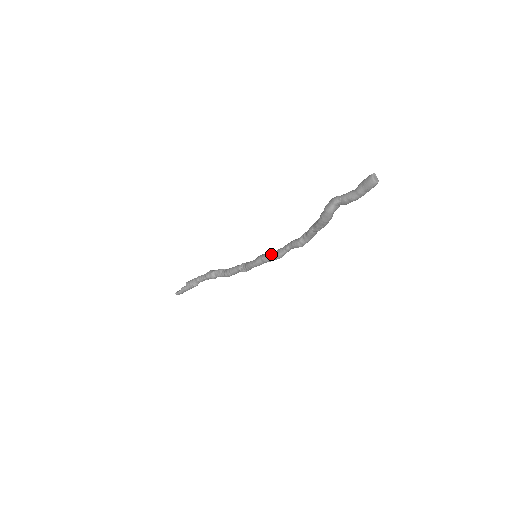
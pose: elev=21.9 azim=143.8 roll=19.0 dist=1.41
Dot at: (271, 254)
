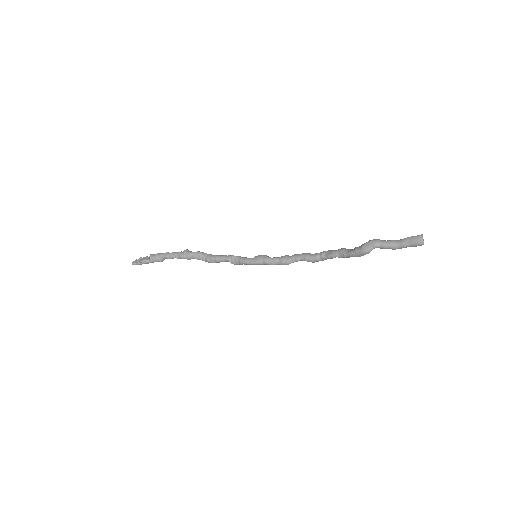
Dot at: (276, 260)
